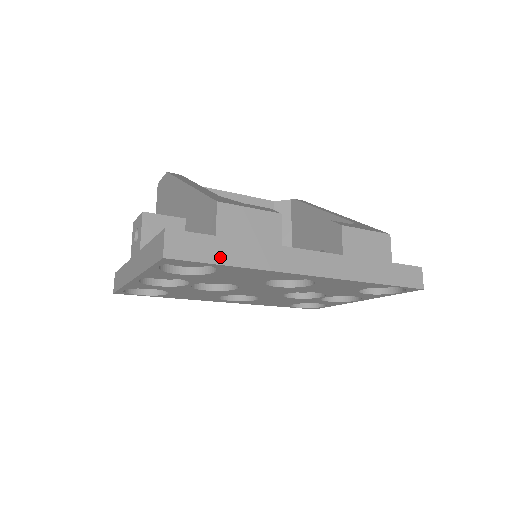
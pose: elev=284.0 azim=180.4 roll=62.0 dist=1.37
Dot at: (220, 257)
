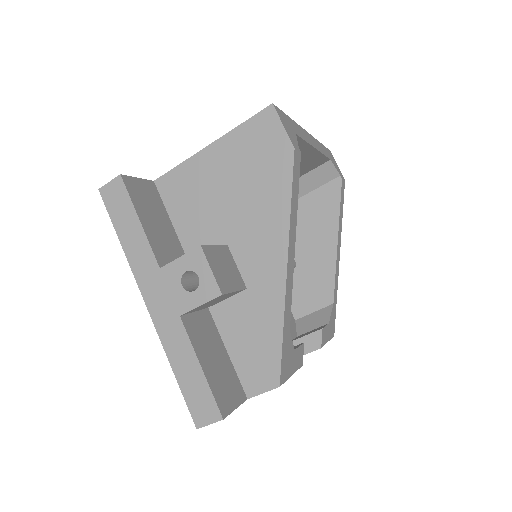
Dot at: occluded
